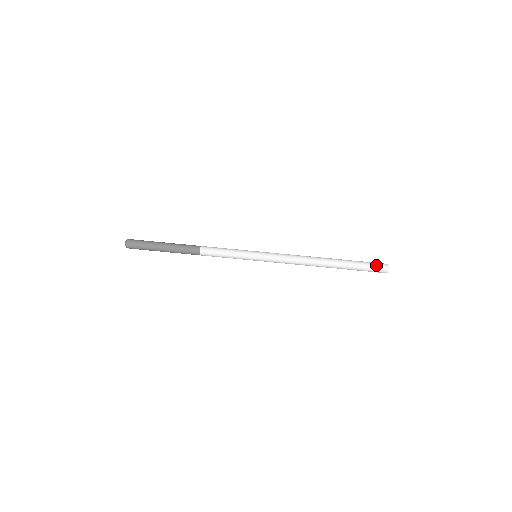
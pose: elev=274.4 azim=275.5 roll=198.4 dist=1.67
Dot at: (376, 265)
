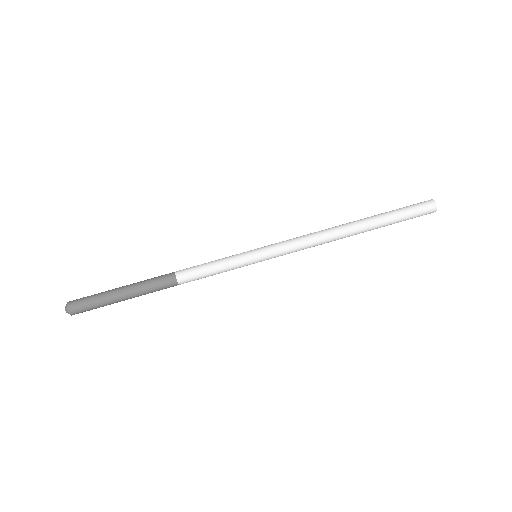
Dot at: (416, 204)
